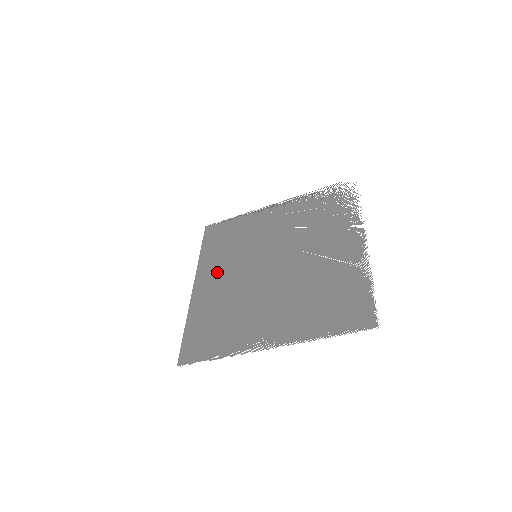
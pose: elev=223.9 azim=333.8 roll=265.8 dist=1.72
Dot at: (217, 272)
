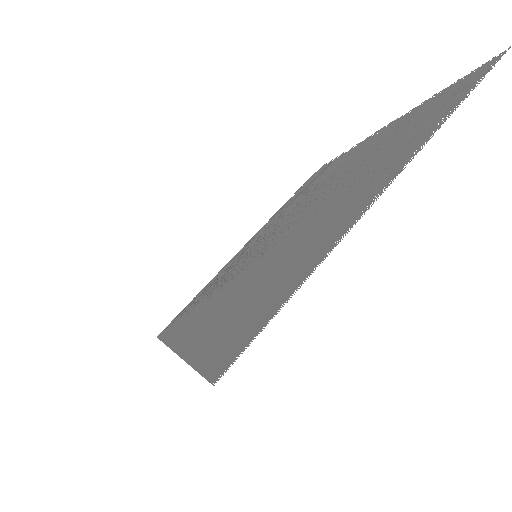
Dot at: (206, 311)
